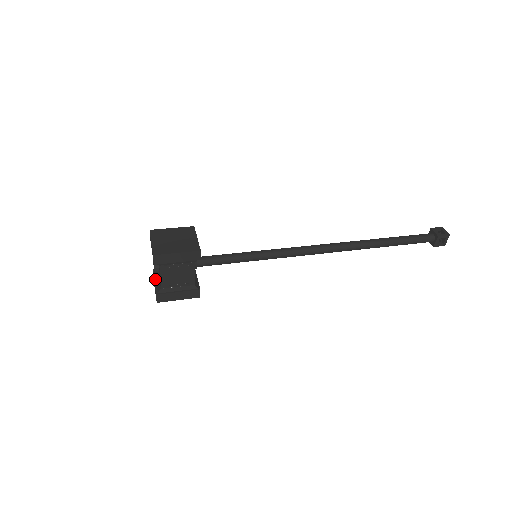
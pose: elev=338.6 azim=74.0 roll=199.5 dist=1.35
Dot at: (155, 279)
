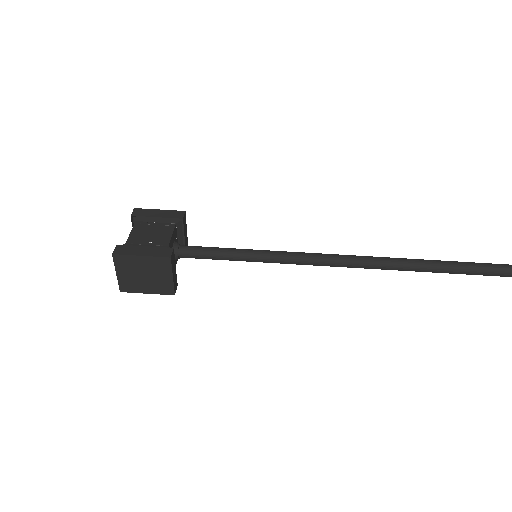
Dot at: occluded
